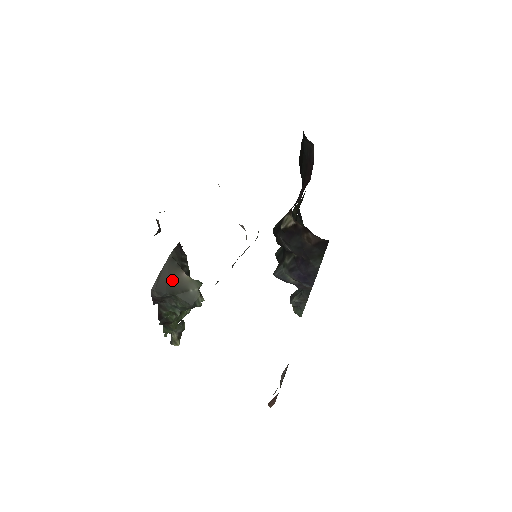
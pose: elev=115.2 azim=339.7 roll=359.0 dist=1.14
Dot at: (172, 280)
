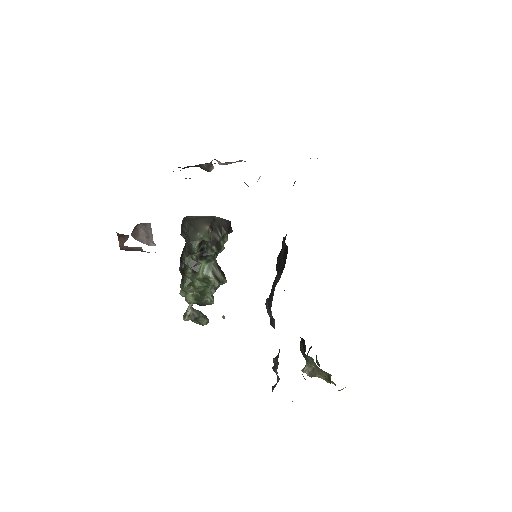
Dot at: (198, 222)
